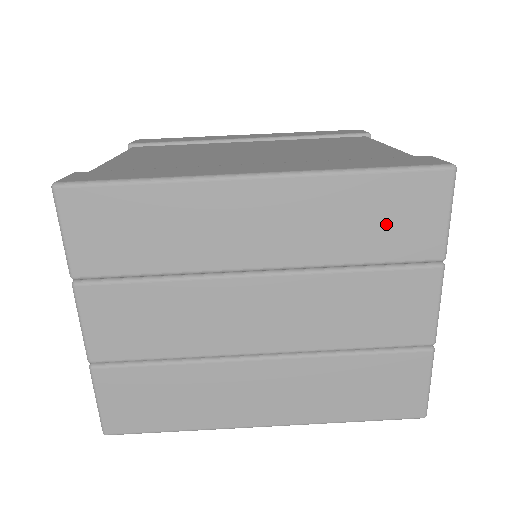
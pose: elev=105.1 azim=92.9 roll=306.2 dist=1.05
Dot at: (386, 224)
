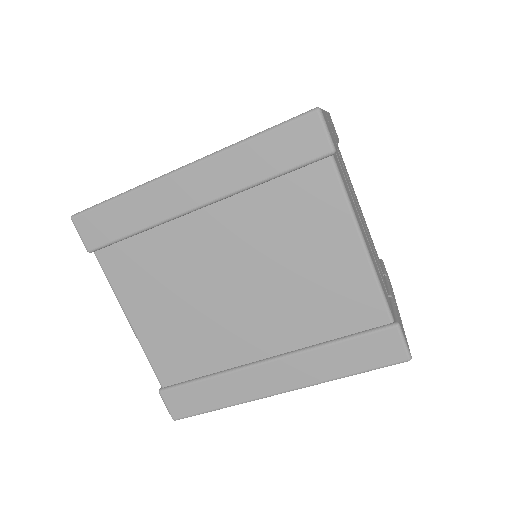
Dot at: occluded
